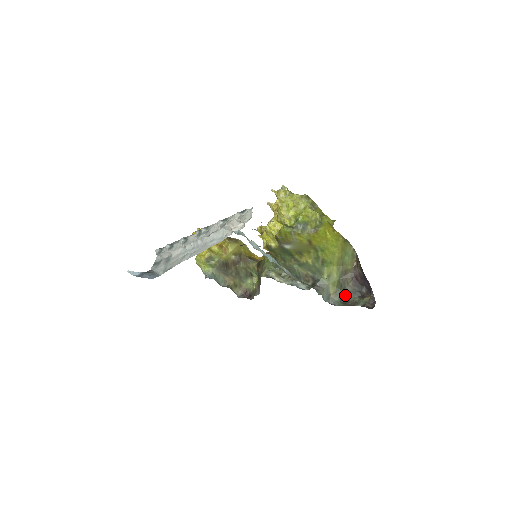
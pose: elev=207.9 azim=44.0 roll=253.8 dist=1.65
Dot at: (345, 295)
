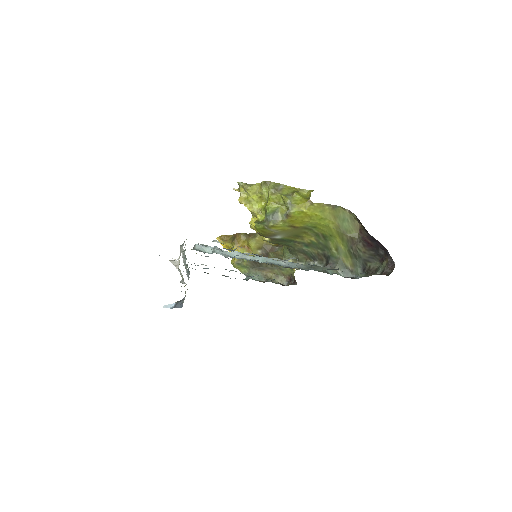
Dot at: (364, 263)
